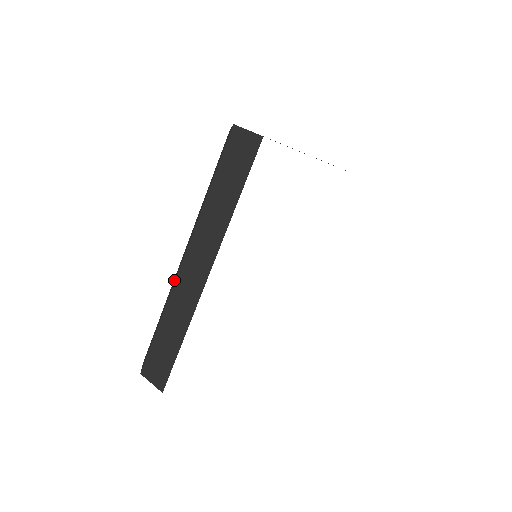
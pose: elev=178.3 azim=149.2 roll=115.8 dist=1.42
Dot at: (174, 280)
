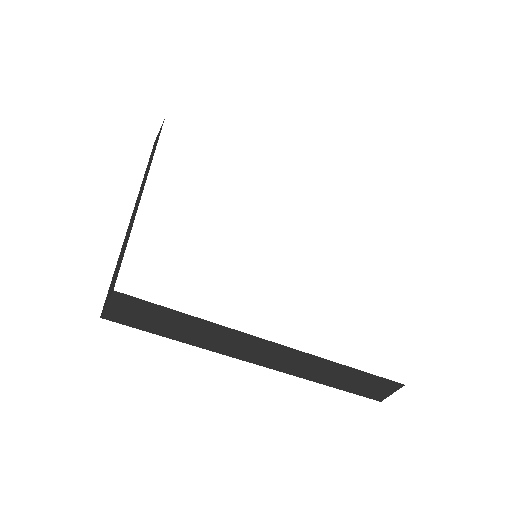
Dot at: occluded
